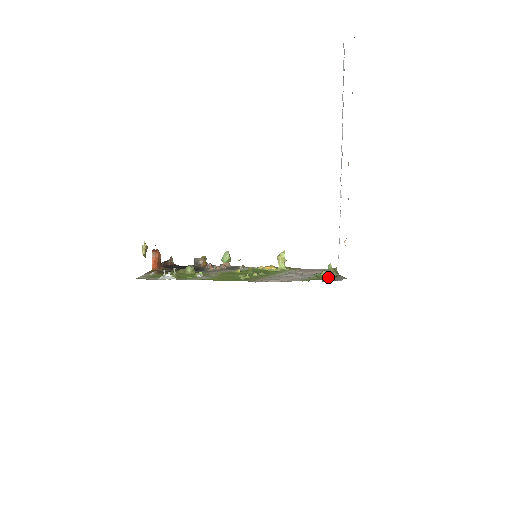
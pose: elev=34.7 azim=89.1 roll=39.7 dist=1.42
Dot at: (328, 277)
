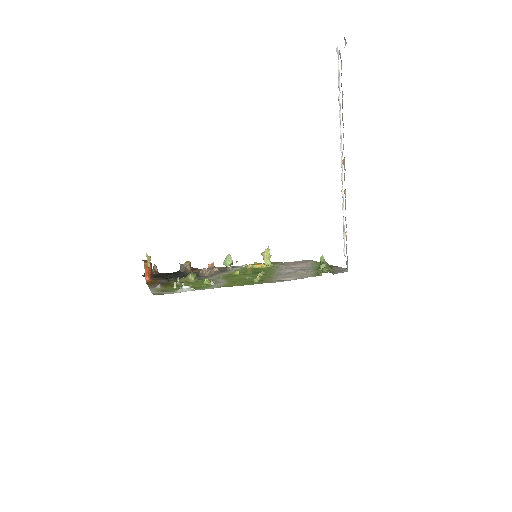
Dot at: (327, 269)
